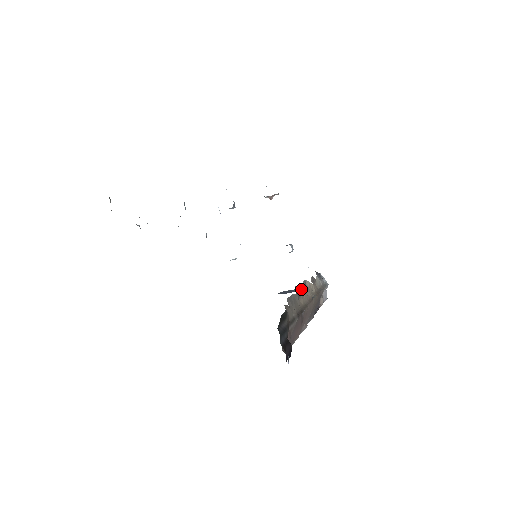
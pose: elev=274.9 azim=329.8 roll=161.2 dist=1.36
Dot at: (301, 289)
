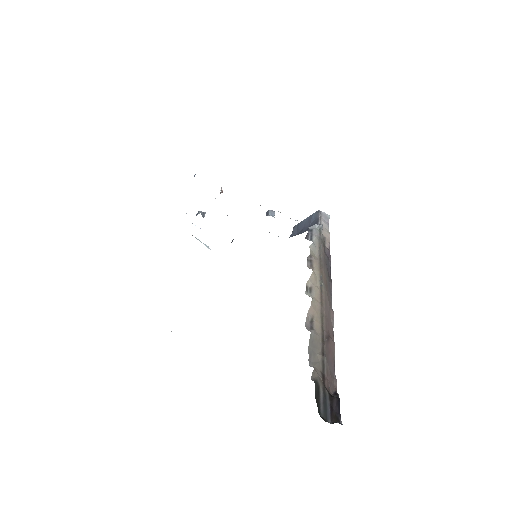
Dot at: (309, 312)
